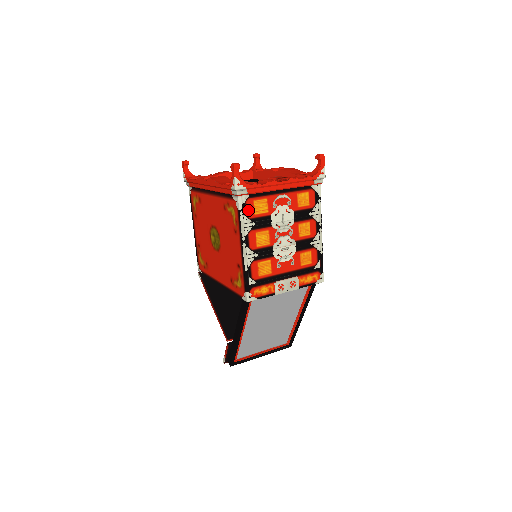
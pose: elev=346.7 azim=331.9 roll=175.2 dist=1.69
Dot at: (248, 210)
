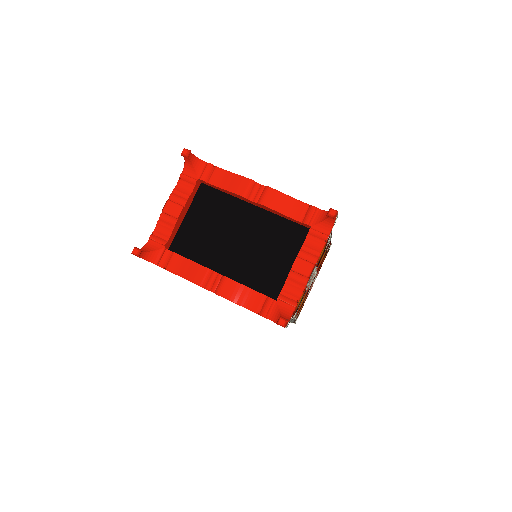
Dot at: occluded
